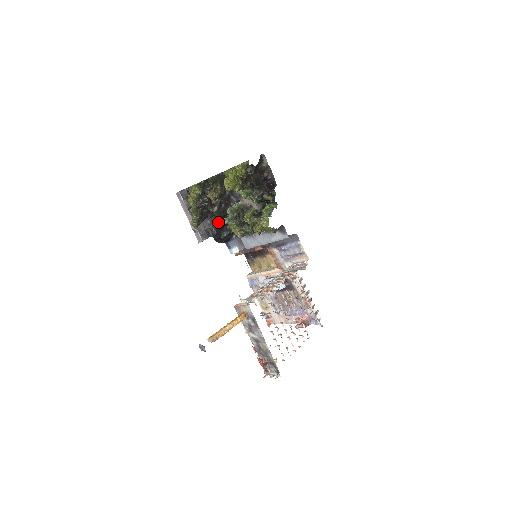
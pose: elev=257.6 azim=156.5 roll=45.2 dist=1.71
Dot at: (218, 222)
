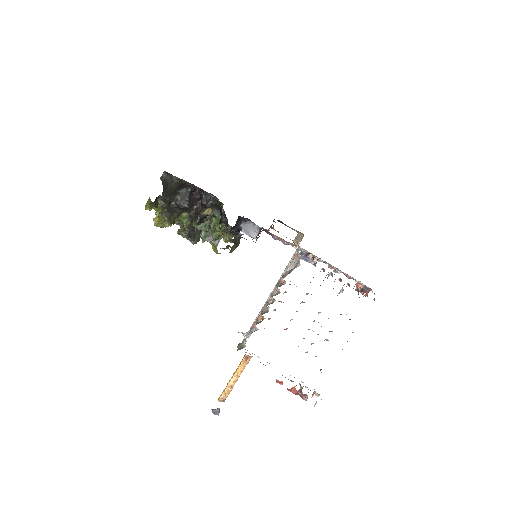
Dot at: occluded
